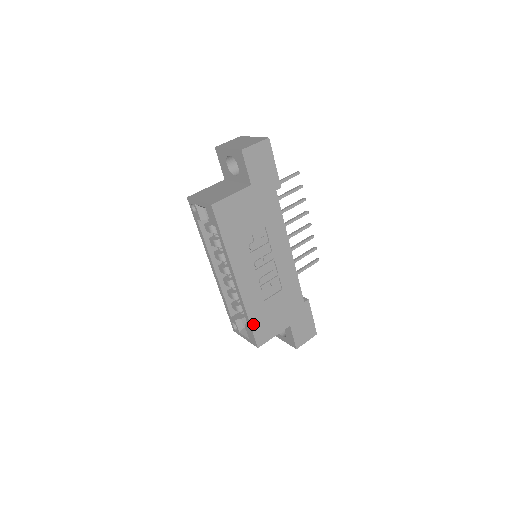
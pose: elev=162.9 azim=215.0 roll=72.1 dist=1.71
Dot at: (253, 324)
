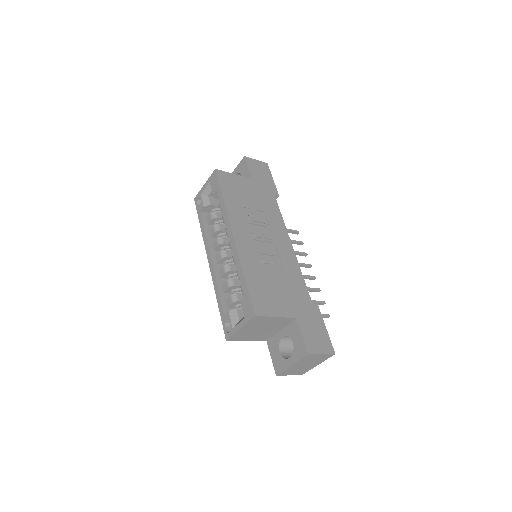
Dot at: (249, 285)
